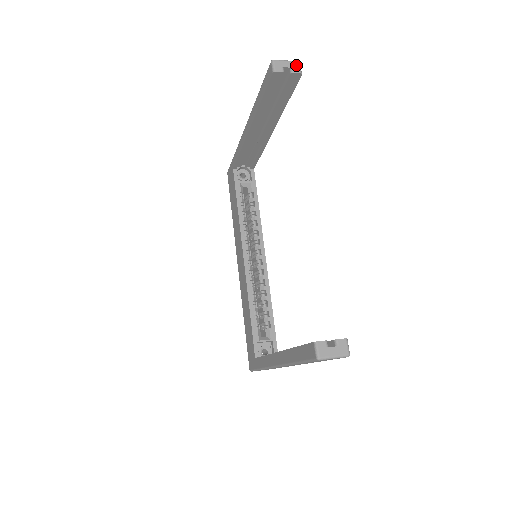
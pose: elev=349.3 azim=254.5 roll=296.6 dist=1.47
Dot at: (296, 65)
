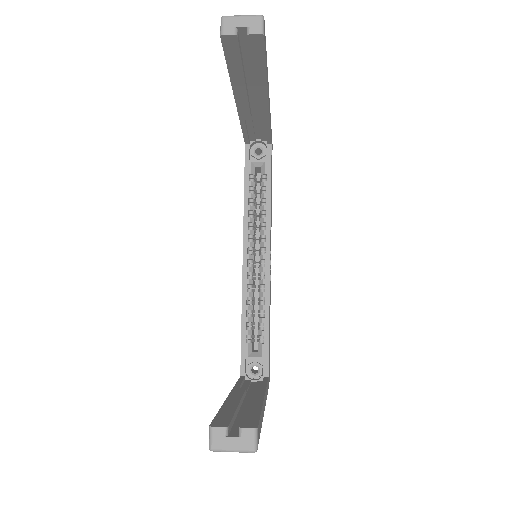
Dot at: (256, 21)
